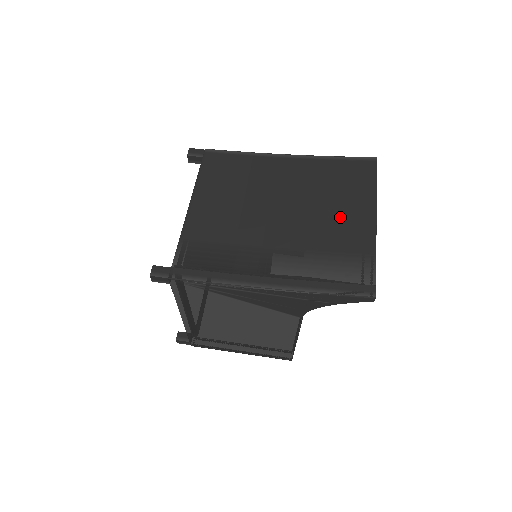
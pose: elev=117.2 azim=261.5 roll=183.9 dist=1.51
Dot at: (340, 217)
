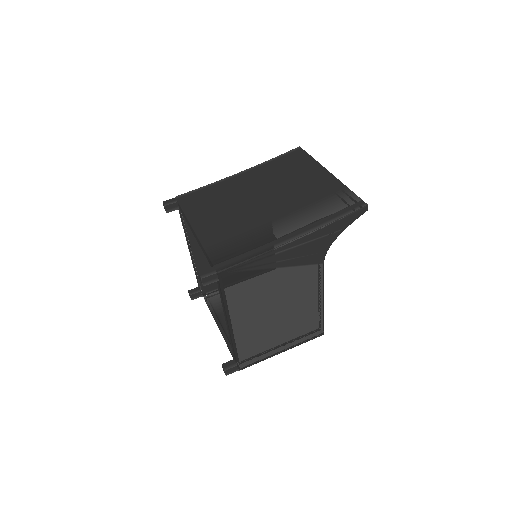
Dot at: (306, 183)
